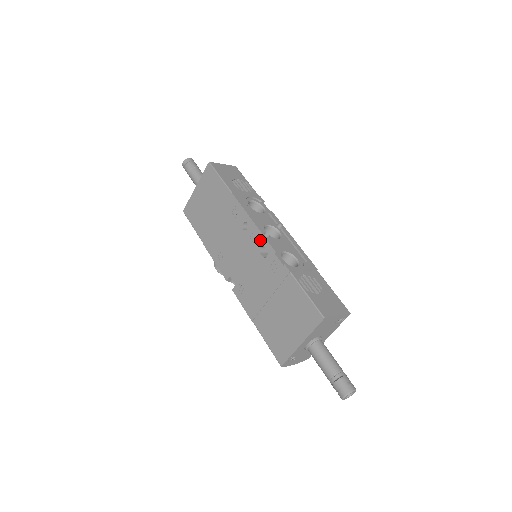
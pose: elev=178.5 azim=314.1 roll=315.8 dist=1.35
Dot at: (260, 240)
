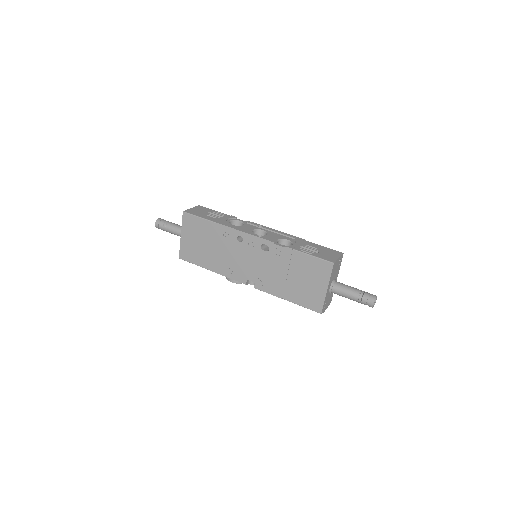
Dot at: (258, 242)
